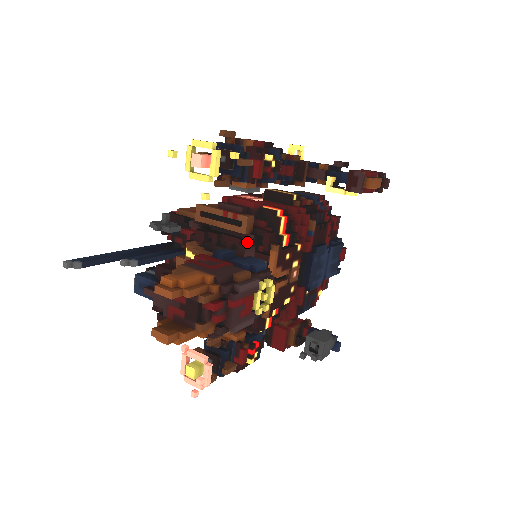
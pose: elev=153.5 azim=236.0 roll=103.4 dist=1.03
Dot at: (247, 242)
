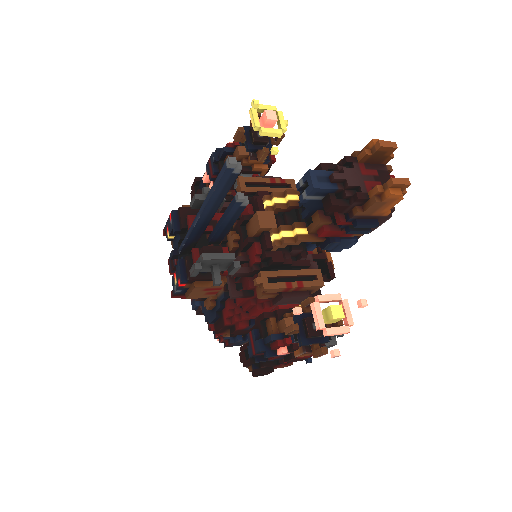
Dot at: occluded
